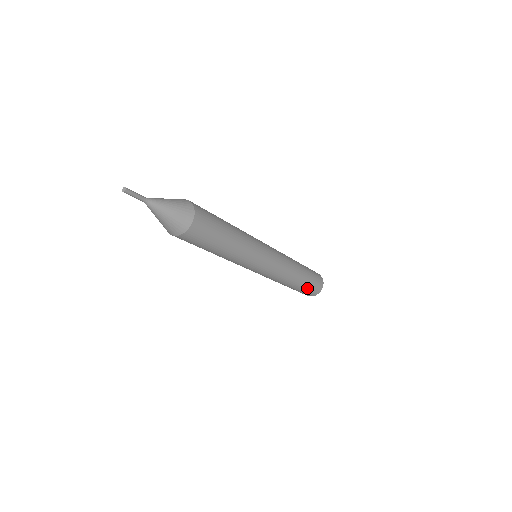
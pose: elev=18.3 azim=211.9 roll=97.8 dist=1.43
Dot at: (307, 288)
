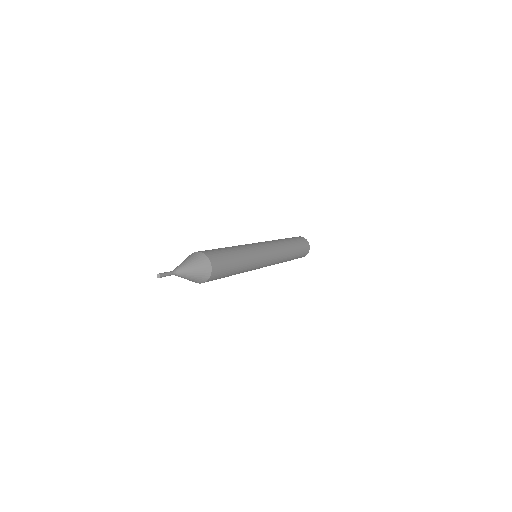
Dot at: occluded
